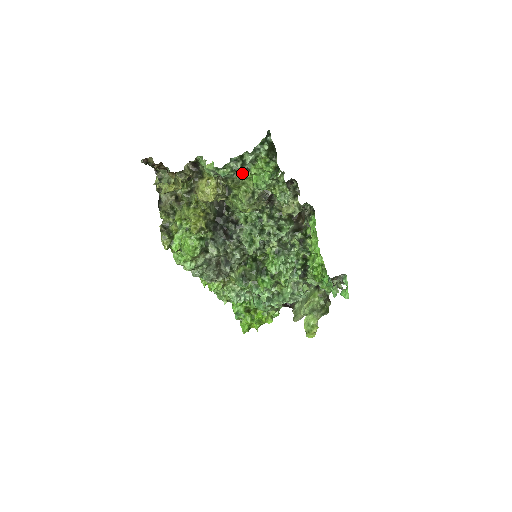
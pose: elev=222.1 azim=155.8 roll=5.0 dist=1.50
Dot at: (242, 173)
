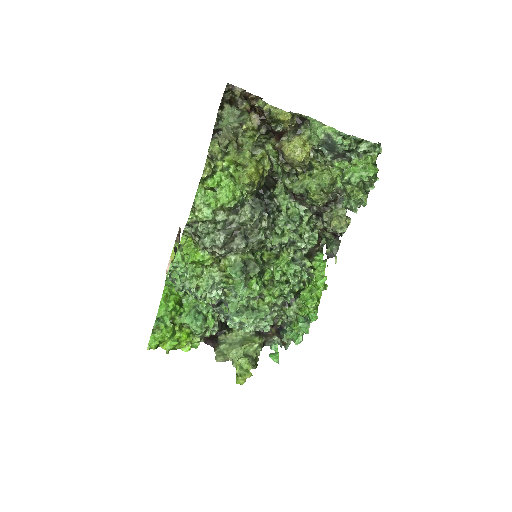
Dot at: (335, 160)
